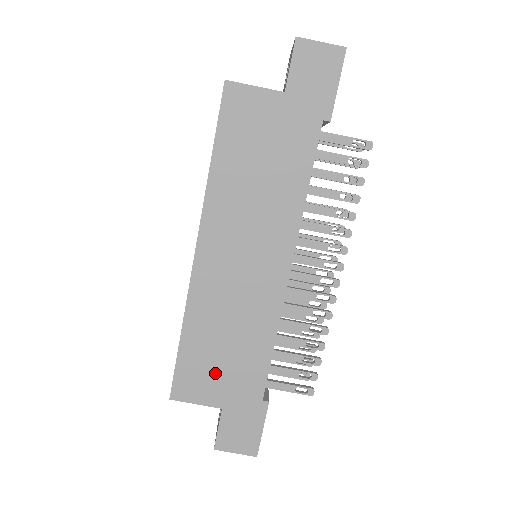
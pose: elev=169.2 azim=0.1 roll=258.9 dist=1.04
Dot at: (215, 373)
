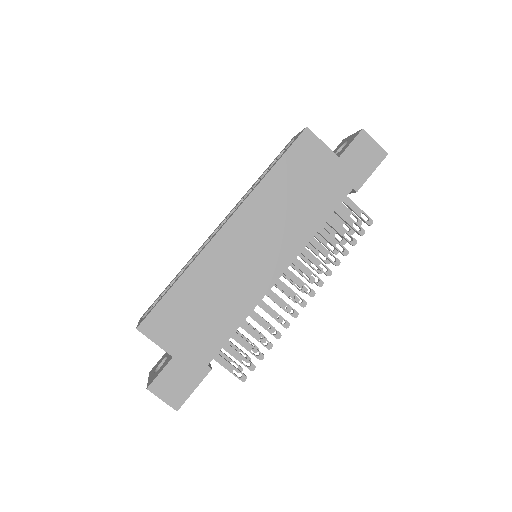
Dot at: (184, 325)
